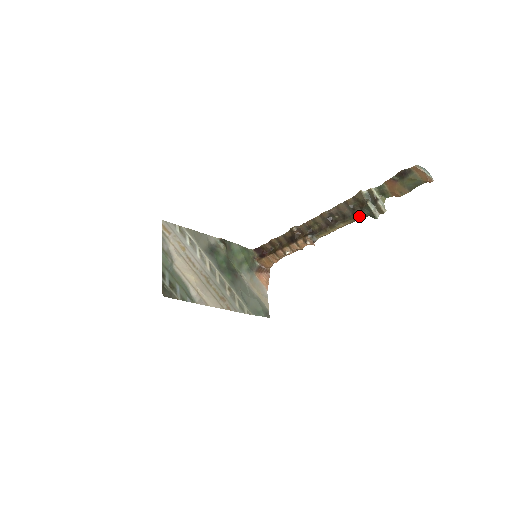
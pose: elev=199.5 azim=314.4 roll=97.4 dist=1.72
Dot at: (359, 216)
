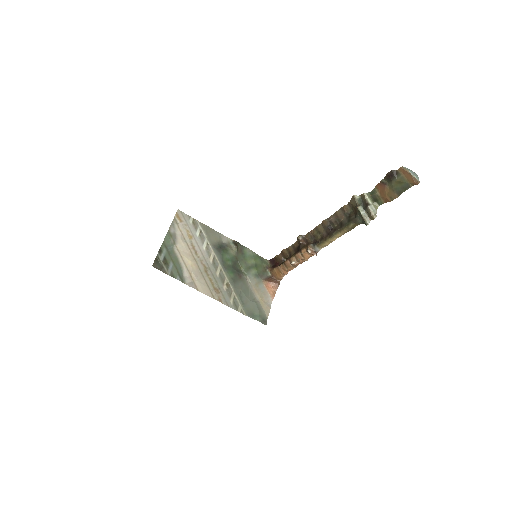
Dot at: (353, 223)
